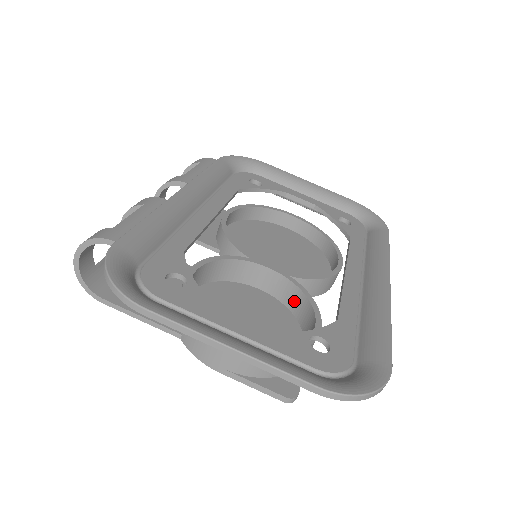
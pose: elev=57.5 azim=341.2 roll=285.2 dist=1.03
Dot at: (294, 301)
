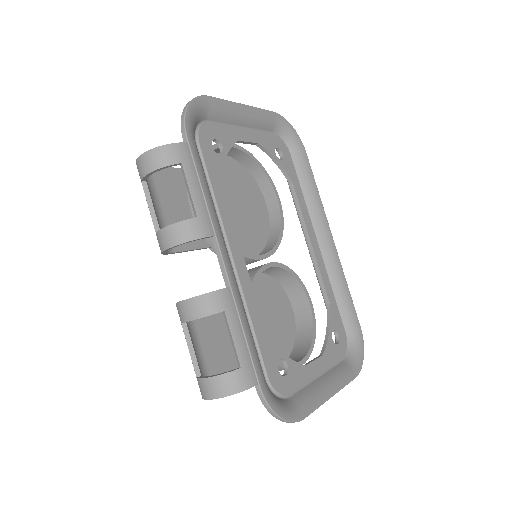
Dot at: (281, 276)
